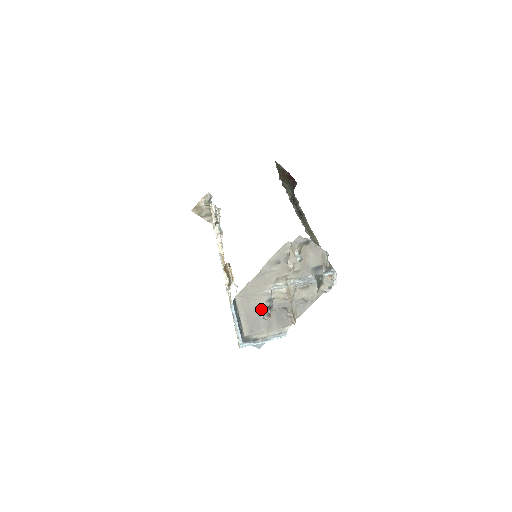
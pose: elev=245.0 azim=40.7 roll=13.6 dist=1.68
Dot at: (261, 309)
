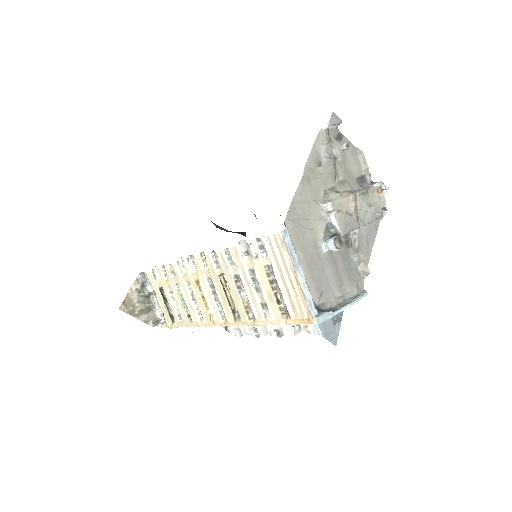
Dot at: (323, 244)
